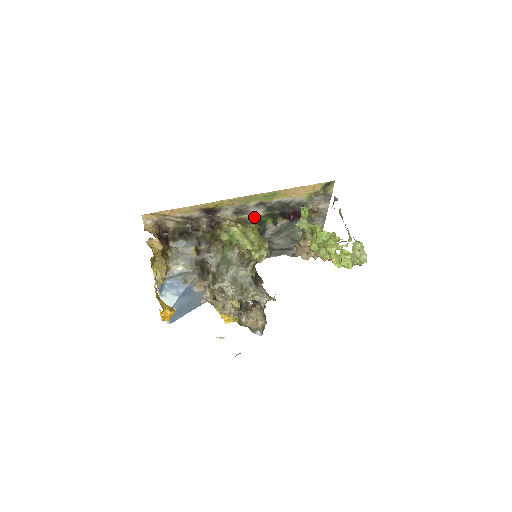
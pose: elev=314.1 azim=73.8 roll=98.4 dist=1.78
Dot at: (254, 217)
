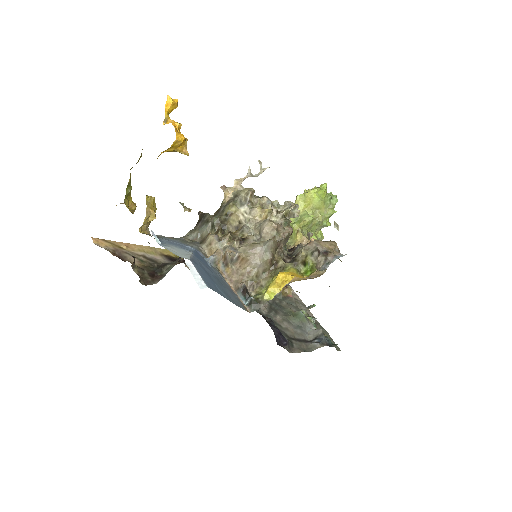
Dot at: occluded
